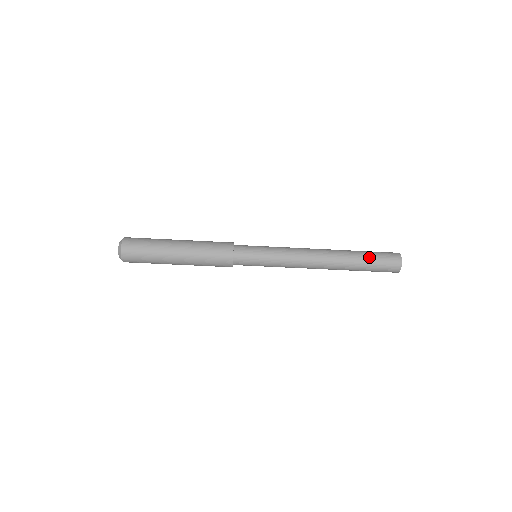
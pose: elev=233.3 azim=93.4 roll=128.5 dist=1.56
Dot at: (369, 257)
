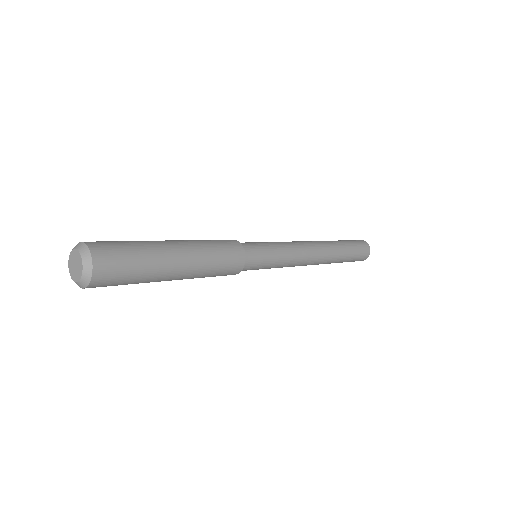
Dot at: (349, 259)
